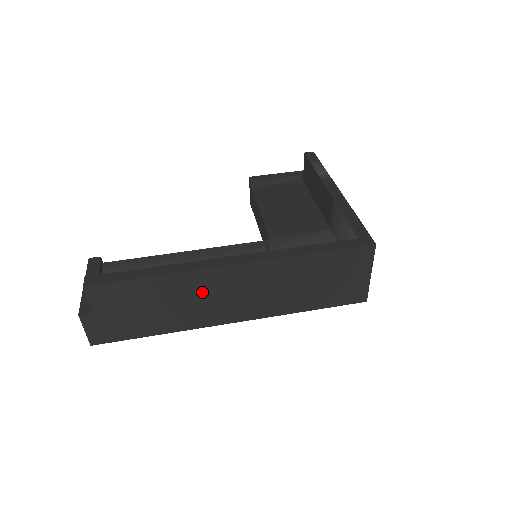
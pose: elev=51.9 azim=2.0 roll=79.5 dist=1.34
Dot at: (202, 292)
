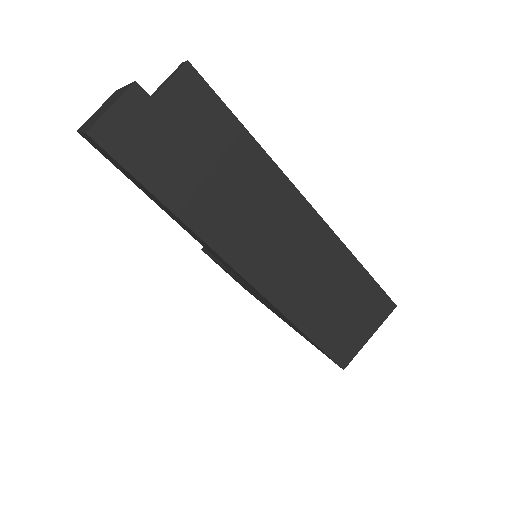
Dot at: (261, 204)
